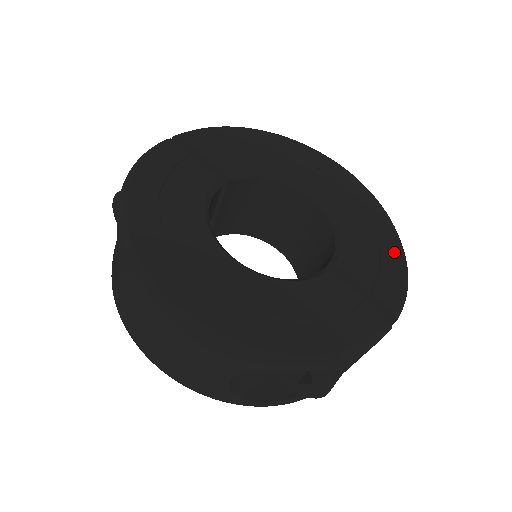
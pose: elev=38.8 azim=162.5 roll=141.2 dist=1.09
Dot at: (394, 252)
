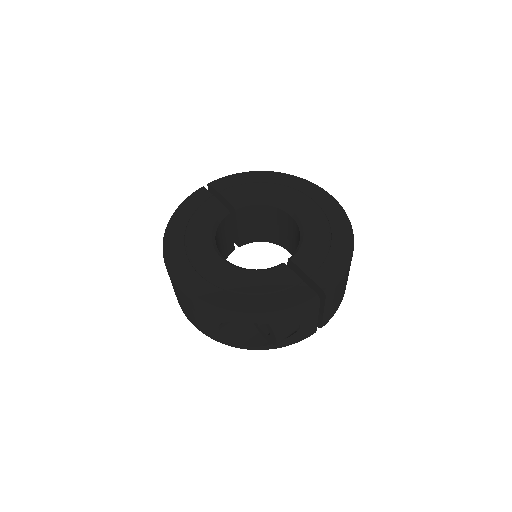
Dot at: (341, 250)
